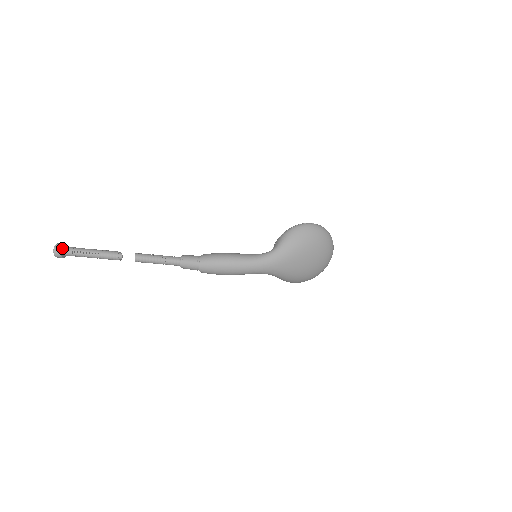
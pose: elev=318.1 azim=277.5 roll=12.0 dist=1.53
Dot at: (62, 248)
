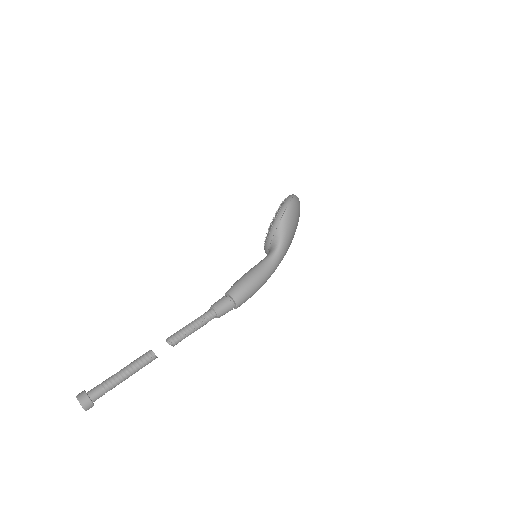
Dot at: (89, 399)
